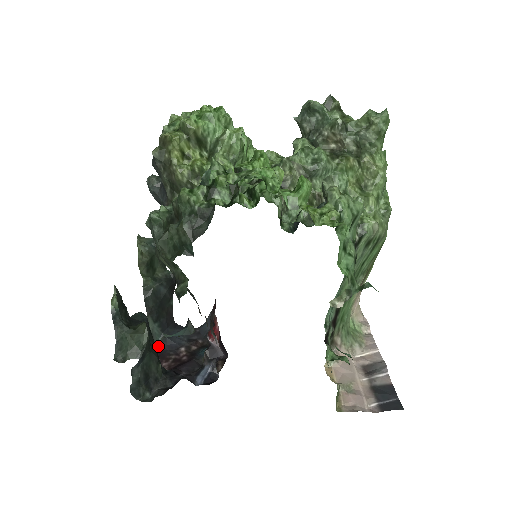
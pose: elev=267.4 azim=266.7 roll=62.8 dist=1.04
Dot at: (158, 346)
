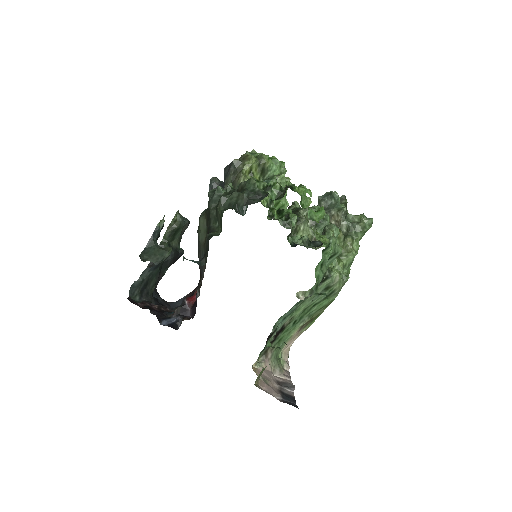
Dot at: occluded
